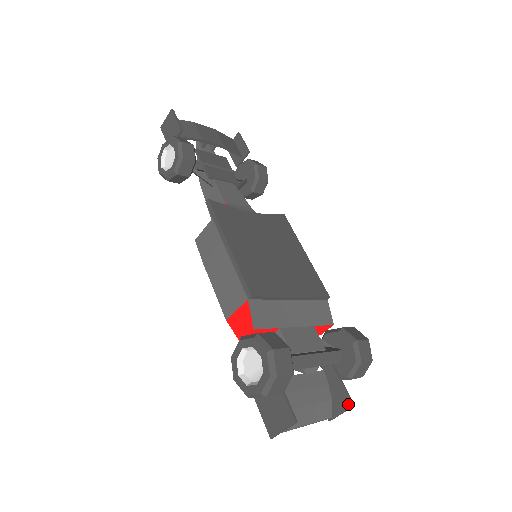
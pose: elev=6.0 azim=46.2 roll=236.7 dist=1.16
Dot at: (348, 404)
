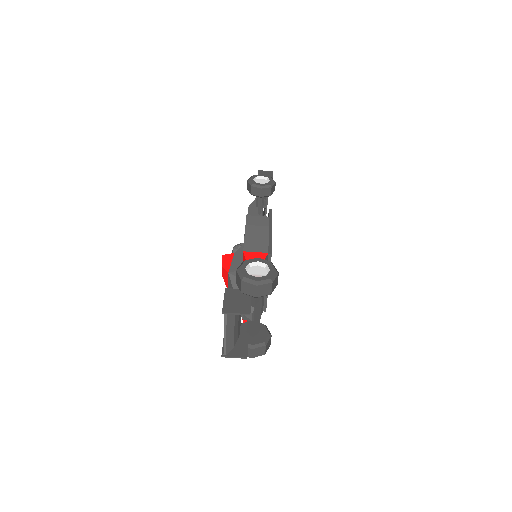
Dot at: (244, 355)
